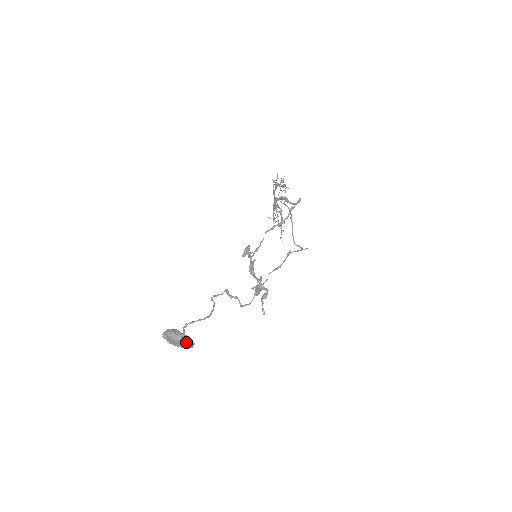
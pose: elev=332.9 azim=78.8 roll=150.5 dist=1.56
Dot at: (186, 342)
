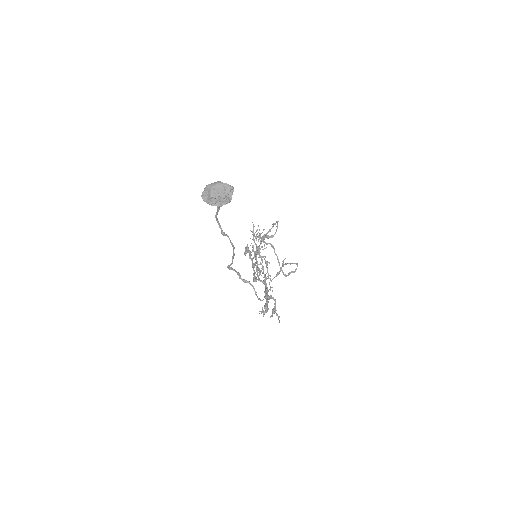
Dot at: (226, 184)
